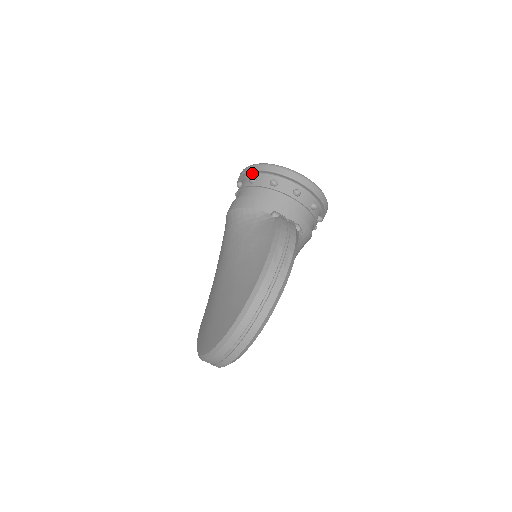
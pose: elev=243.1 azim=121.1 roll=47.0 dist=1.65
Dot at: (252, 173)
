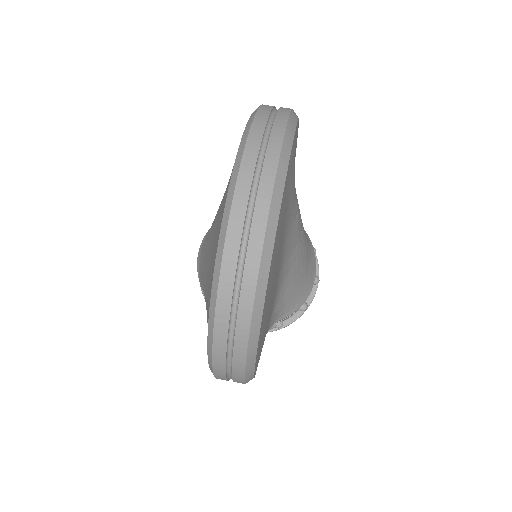
Dot at: occluded
